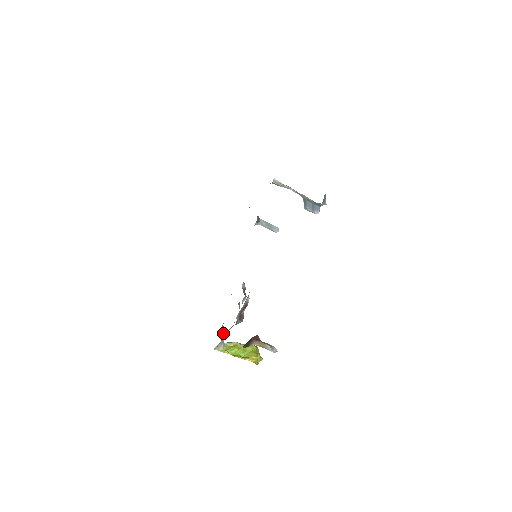
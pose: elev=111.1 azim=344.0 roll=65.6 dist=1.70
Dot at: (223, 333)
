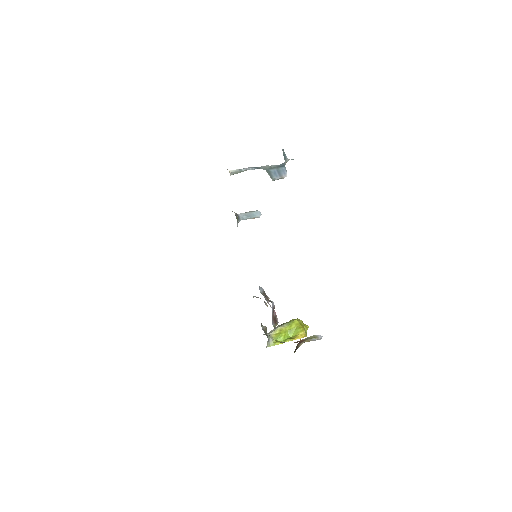
Dot at: (266, 331)
